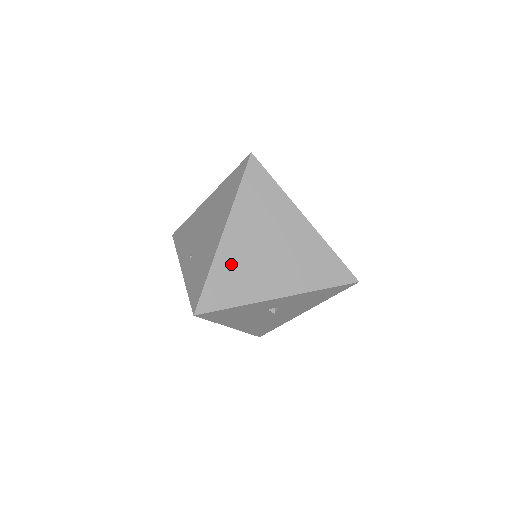
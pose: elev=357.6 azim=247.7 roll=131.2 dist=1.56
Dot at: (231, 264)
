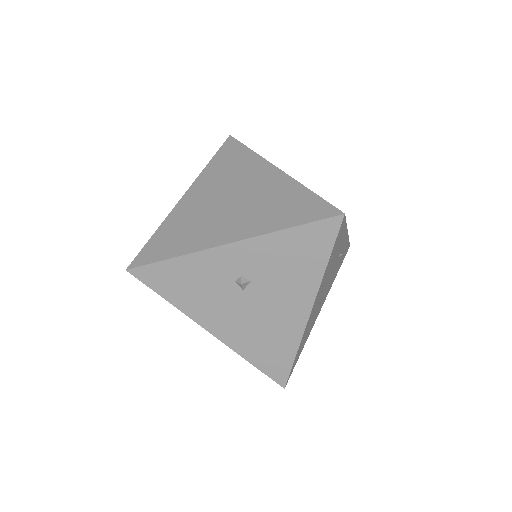
Dot at: (182, 220)
